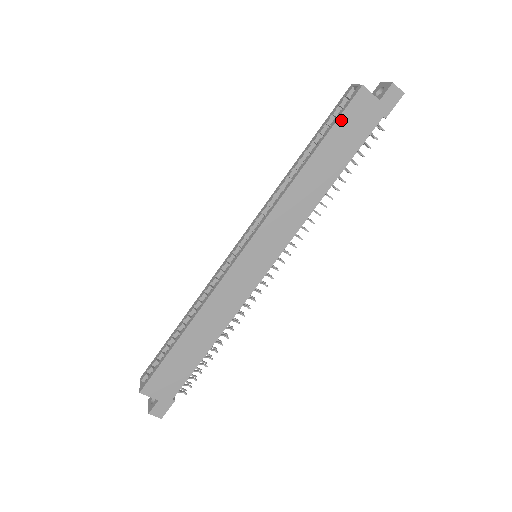
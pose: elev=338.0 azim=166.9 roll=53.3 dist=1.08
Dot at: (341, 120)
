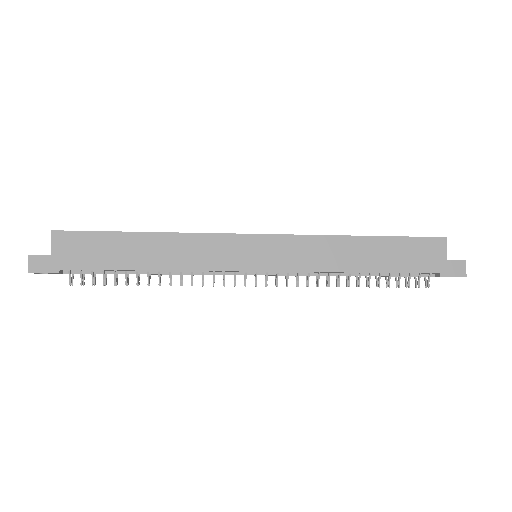
Dot at: (412, 240)
